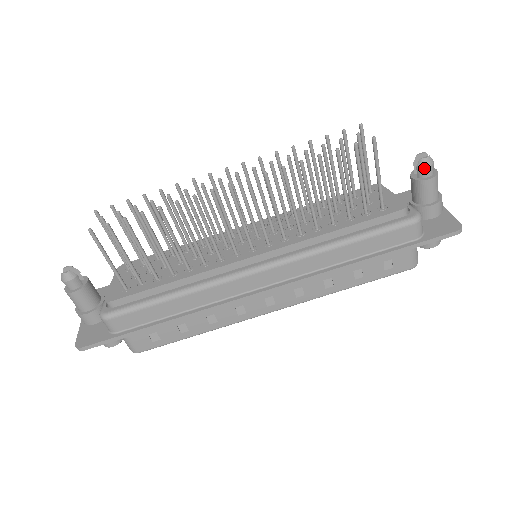
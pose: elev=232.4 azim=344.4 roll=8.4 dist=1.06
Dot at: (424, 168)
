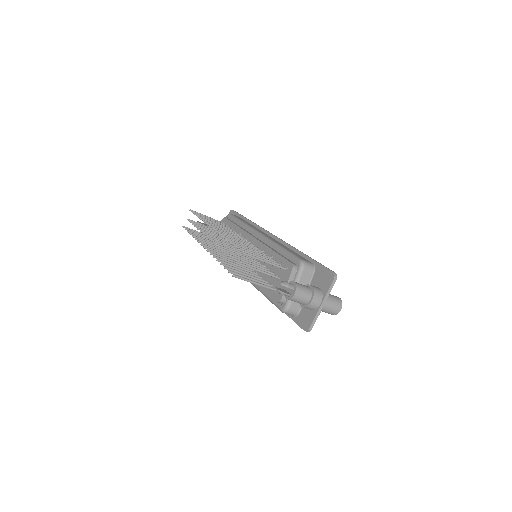
Dot at: (280, 293)
